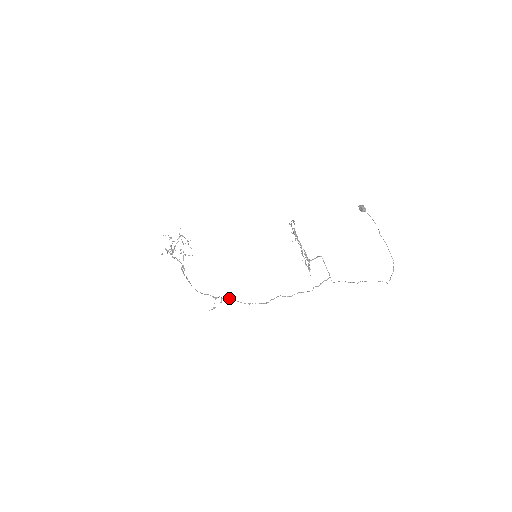
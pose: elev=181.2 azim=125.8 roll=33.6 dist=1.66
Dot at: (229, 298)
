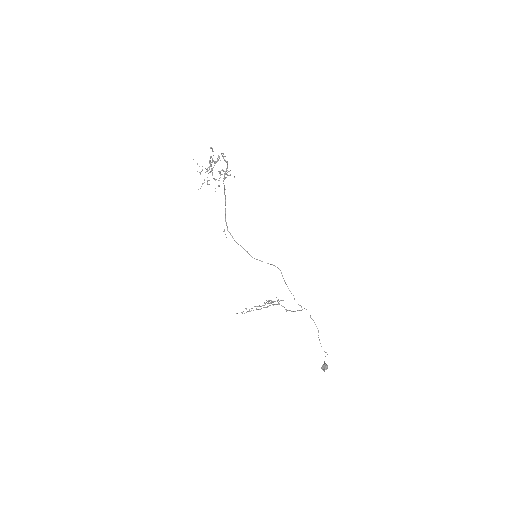
Dot at: (234, 240)
